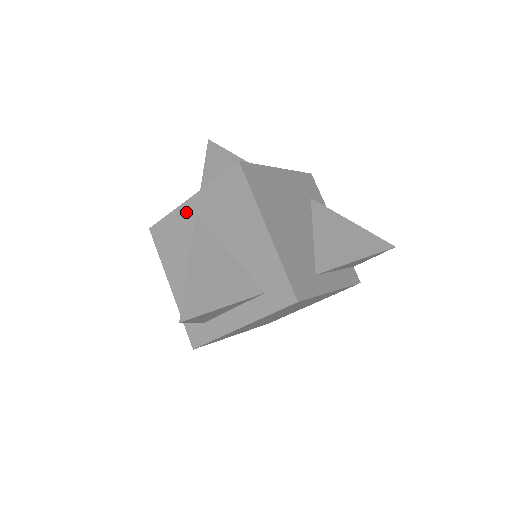
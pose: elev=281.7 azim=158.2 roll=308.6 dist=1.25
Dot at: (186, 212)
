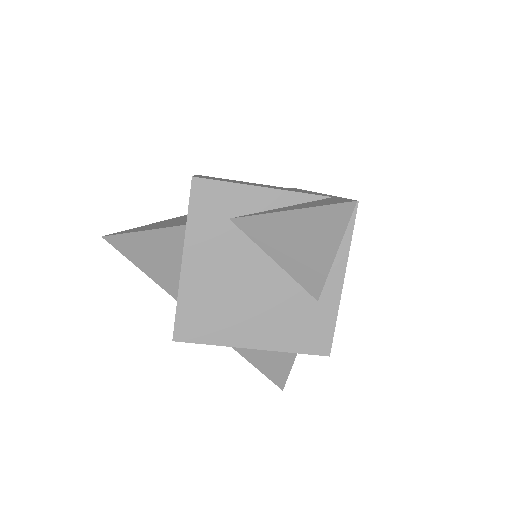
Dot at: occluded
